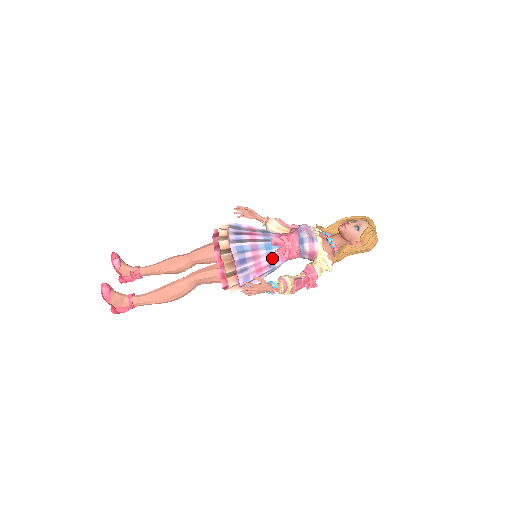
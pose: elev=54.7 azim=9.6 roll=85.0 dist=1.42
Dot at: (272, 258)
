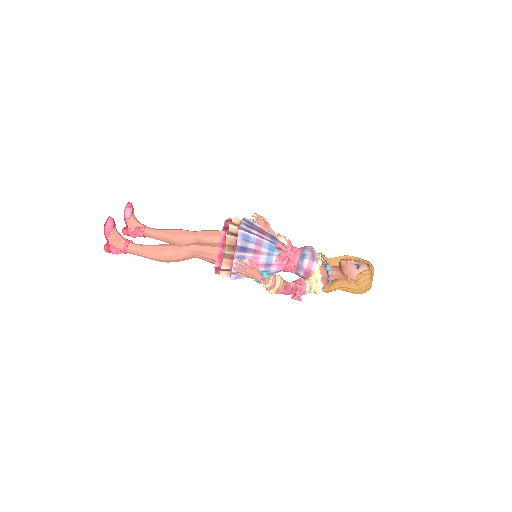
Dot at: (271, 259)
